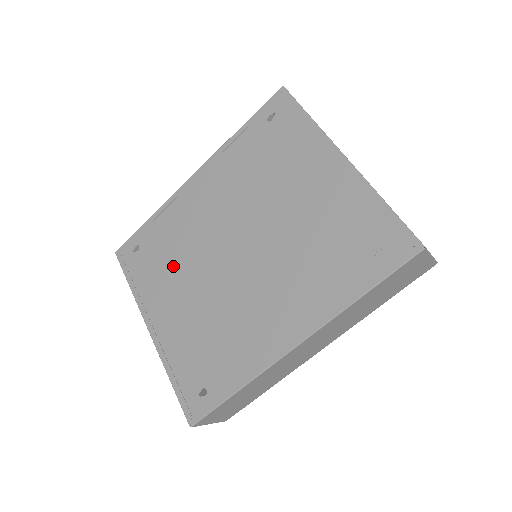
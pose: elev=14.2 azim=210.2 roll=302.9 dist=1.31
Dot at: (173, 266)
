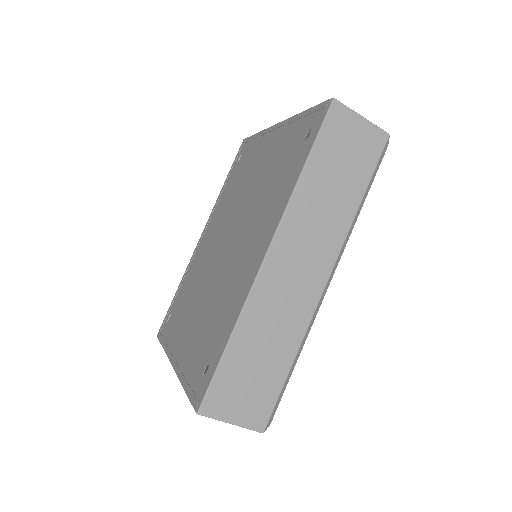
Dot at: (189, 301)
